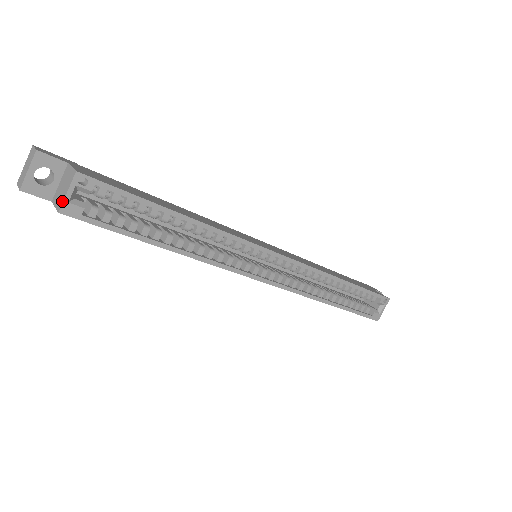
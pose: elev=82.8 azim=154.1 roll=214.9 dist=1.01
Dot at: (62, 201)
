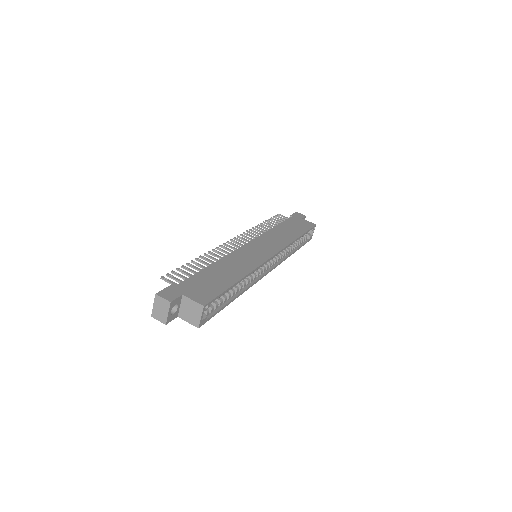
Dot at: (198, 322)
